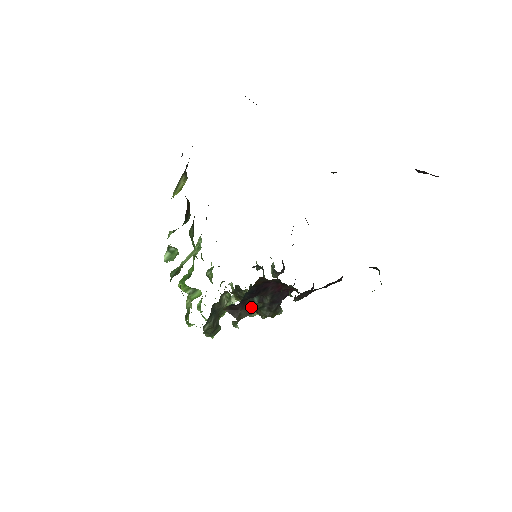
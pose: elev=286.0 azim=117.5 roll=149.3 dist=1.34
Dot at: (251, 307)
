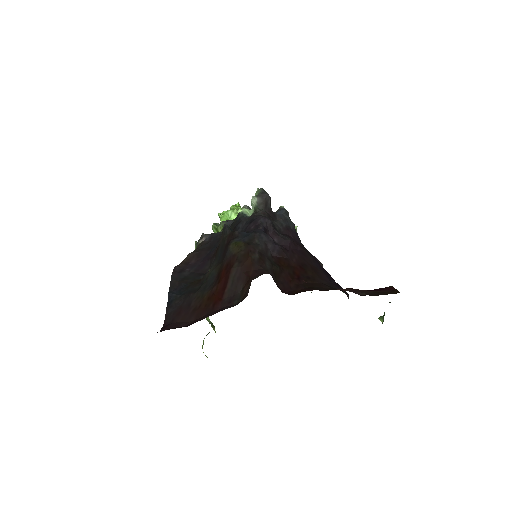
Dot at: occluded
